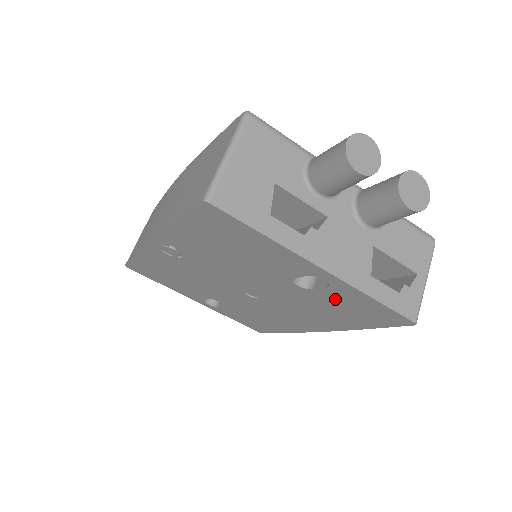
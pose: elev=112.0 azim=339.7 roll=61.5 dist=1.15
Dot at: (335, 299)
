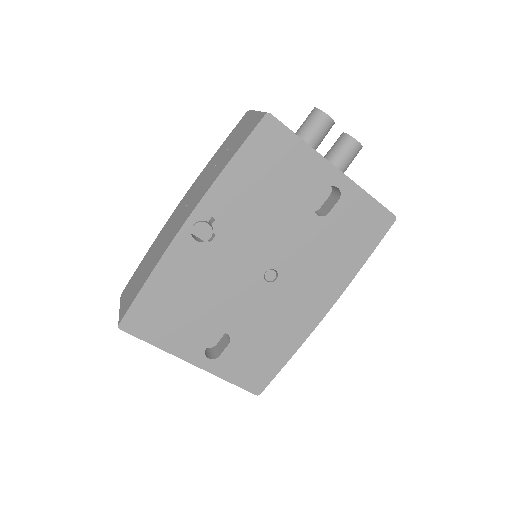
Dot at: (343, 219)
